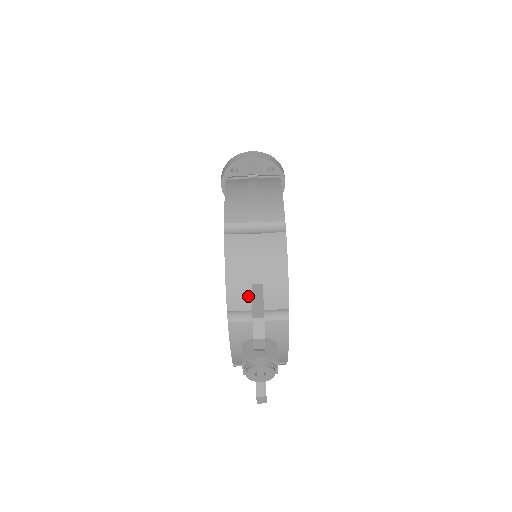
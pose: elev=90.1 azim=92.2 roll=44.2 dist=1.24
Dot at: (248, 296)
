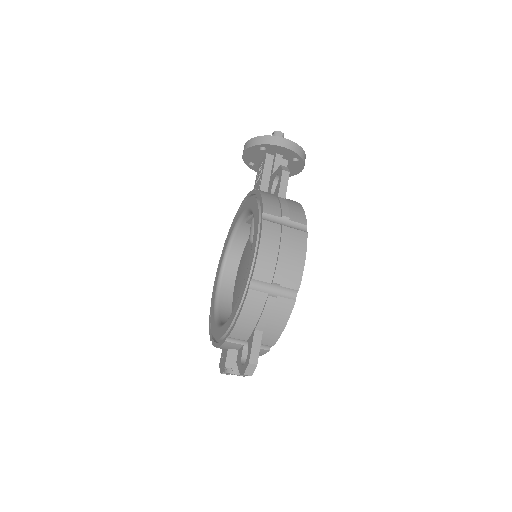
Dot at: (248, 334)
